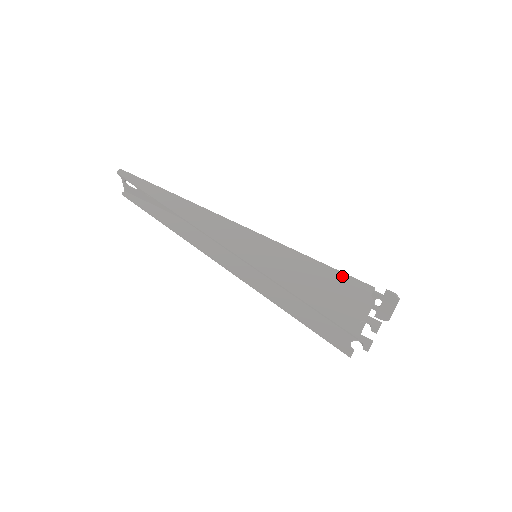
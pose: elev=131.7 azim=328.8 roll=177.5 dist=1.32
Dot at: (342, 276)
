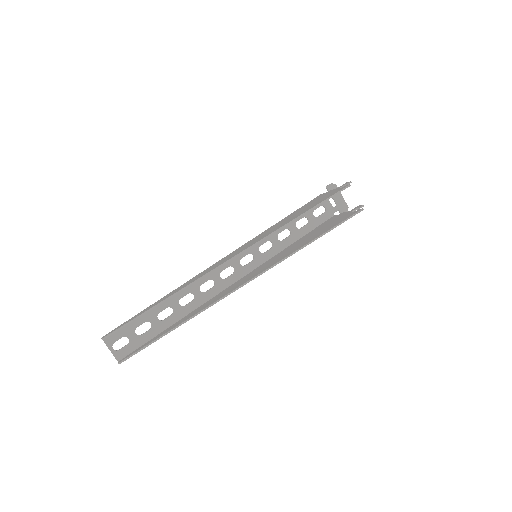
Dot at: (303, 206)
